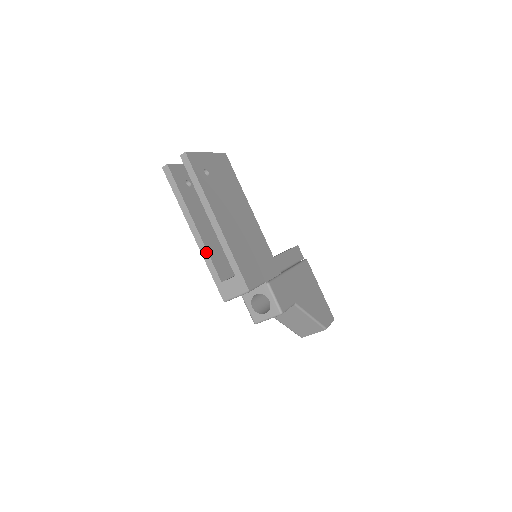
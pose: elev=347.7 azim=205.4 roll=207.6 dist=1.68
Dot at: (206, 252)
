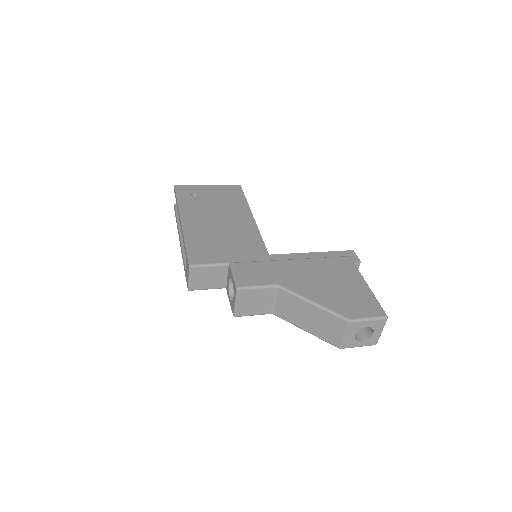
Dot at: (182, 253)
